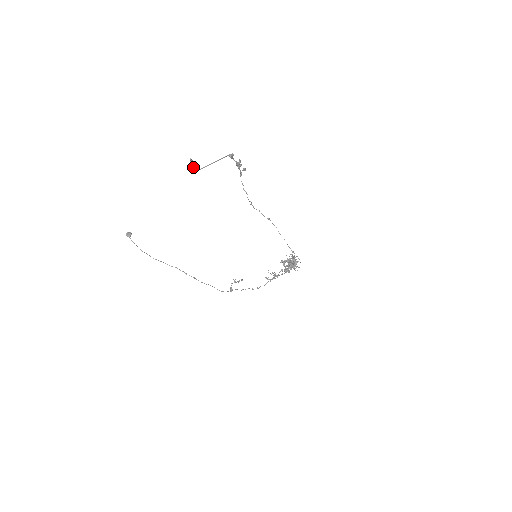
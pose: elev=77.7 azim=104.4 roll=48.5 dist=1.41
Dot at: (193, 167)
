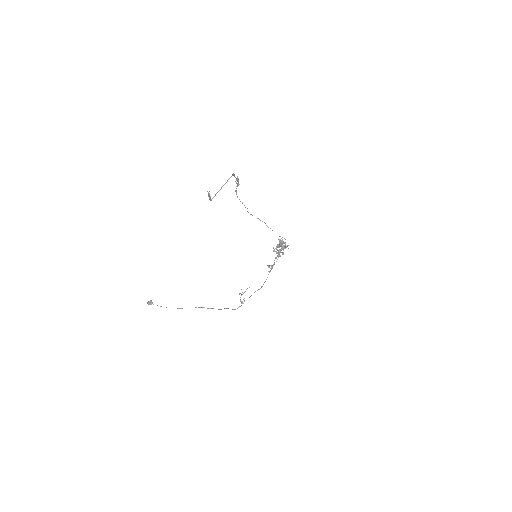
Dot at: (209, 198)
